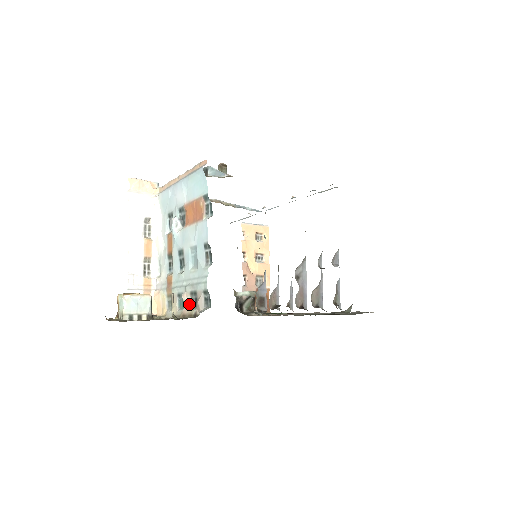
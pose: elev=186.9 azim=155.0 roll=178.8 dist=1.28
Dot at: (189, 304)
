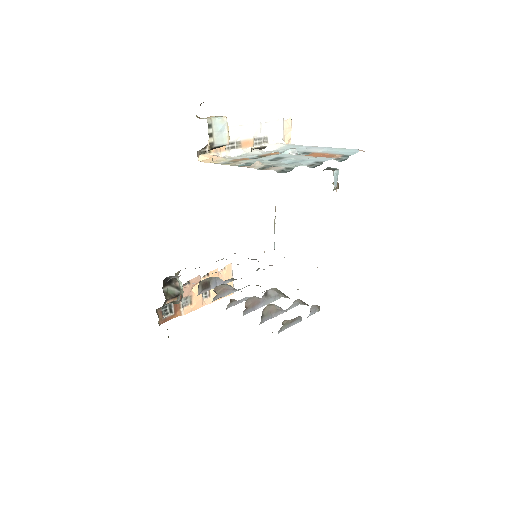
Dot at: (257, 167)
